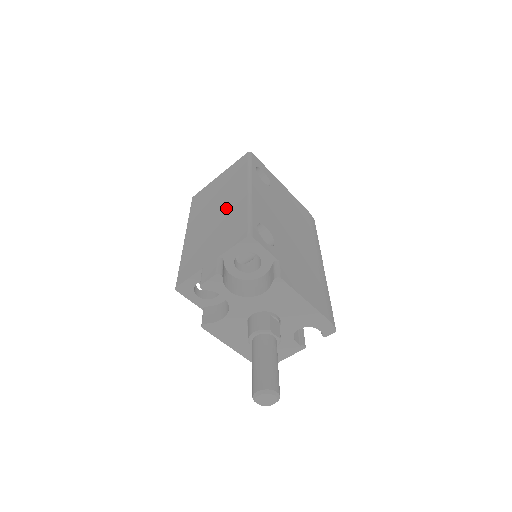
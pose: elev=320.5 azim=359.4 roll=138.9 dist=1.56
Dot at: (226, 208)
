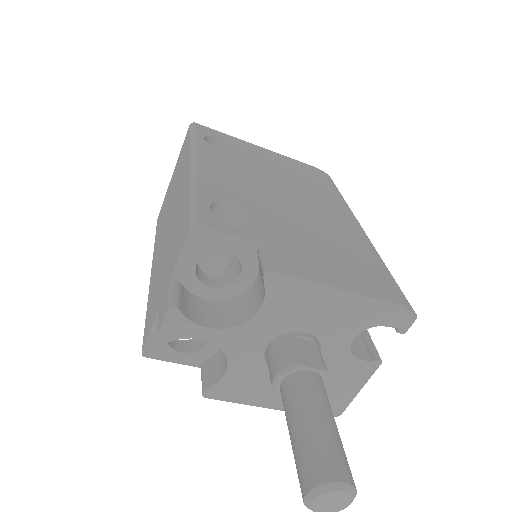
Dot at: (175, 207)
